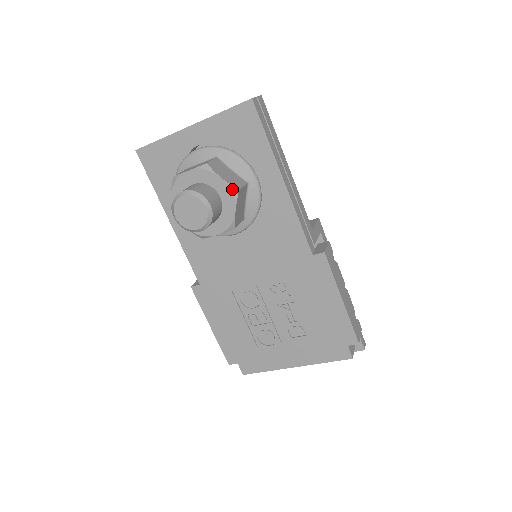
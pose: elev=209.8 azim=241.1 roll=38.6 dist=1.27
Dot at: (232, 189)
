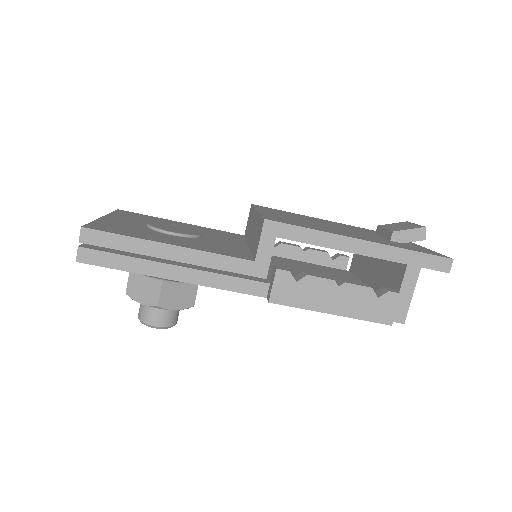
Dot at: (154, 307)
